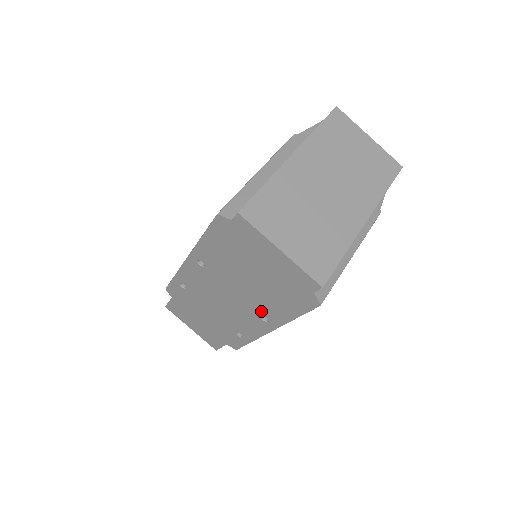
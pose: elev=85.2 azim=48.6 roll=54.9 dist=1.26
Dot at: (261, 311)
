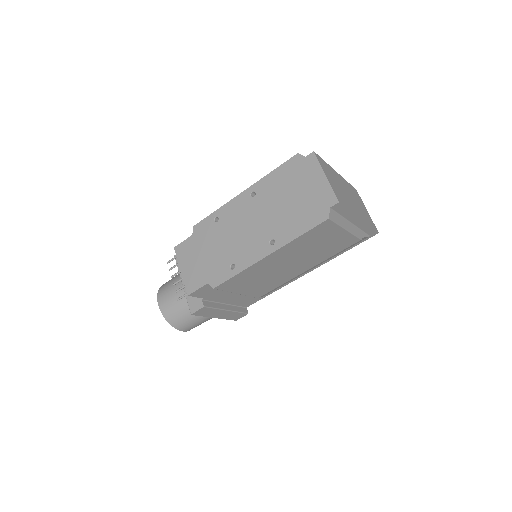
Dot at: (274, 234)
